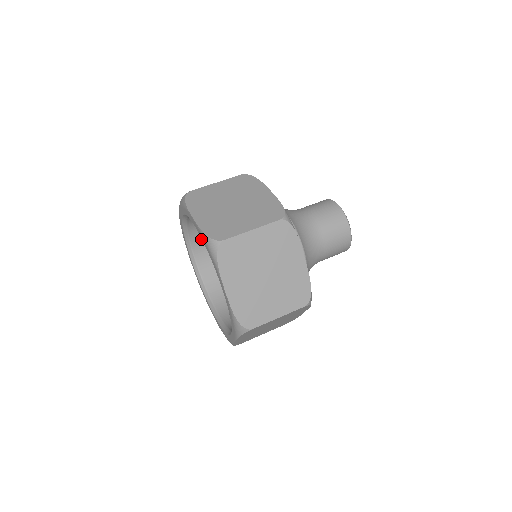
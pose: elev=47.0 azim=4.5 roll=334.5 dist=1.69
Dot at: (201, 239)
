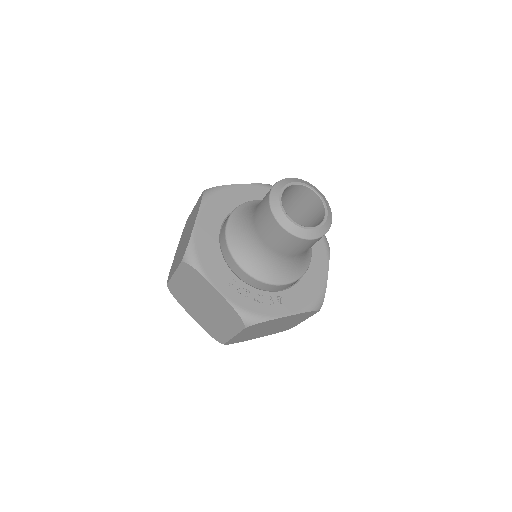
Dot at: occluded
